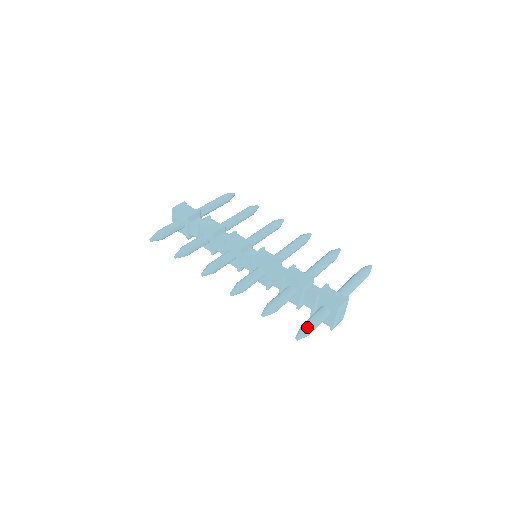
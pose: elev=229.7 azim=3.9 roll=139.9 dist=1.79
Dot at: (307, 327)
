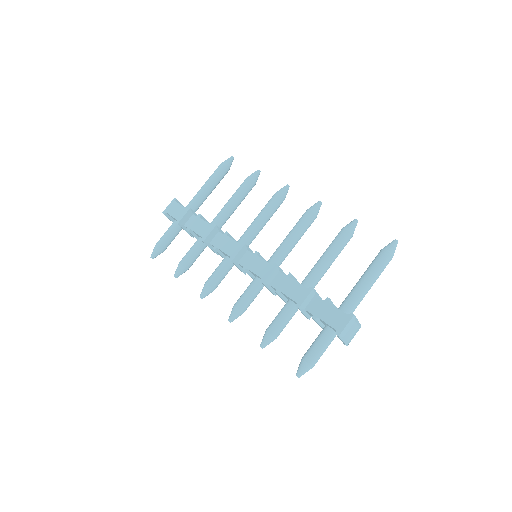
Dot at: (306, 362)
